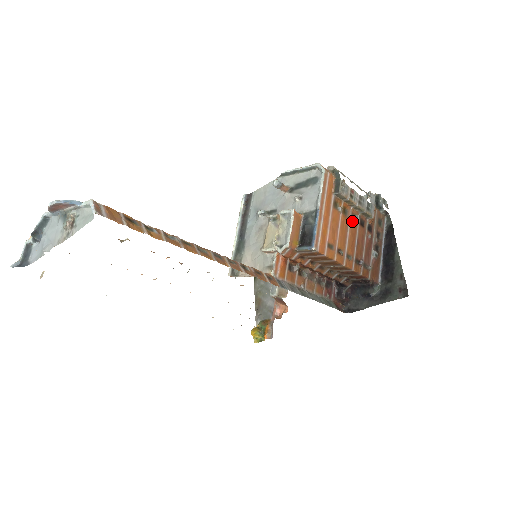
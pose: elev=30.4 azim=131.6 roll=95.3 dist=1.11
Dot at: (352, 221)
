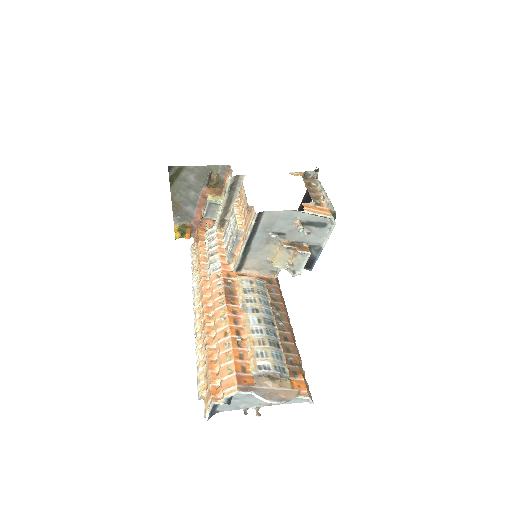
Dot at: occluded
